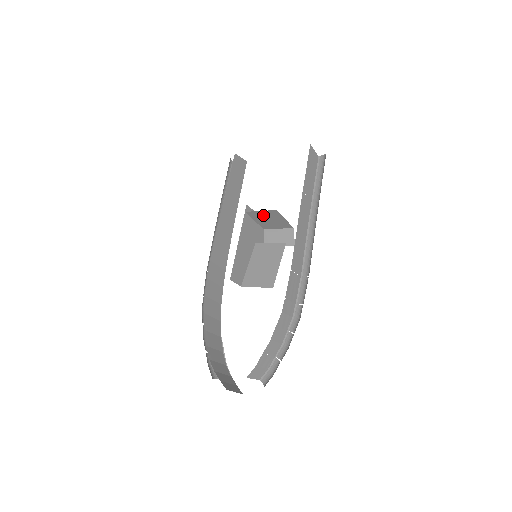
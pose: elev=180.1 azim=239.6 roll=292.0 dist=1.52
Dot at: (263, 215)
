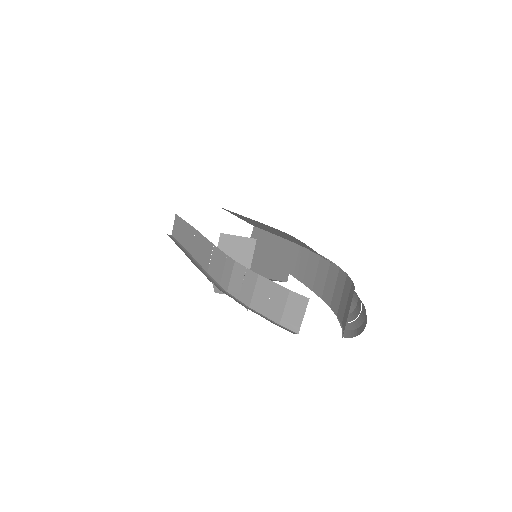
Dot at: (234, 246)
